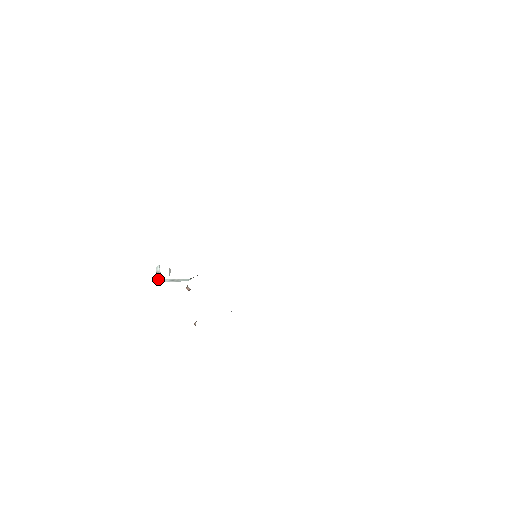
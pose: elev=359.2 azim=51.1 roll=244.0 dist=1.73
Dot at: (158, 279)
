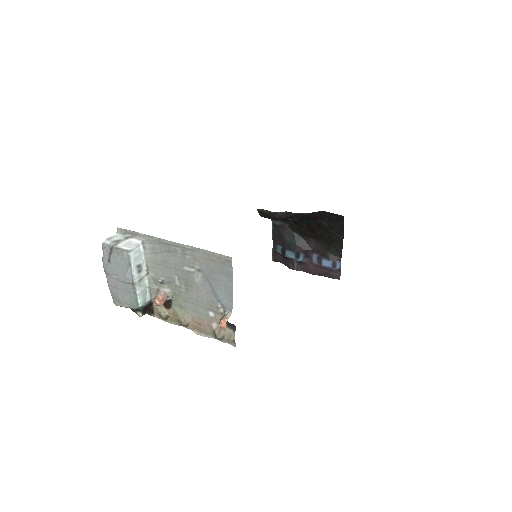
Dot at: (123, 246)
